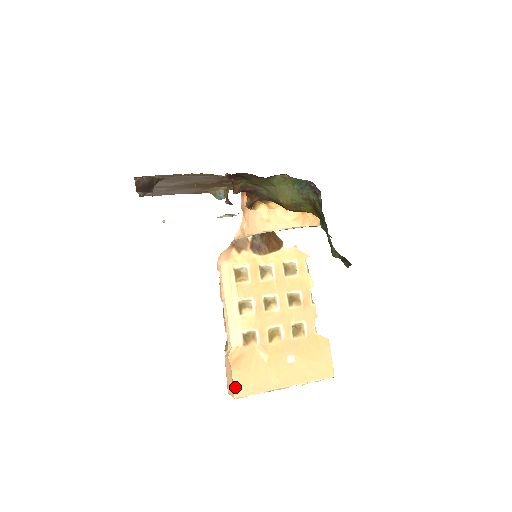
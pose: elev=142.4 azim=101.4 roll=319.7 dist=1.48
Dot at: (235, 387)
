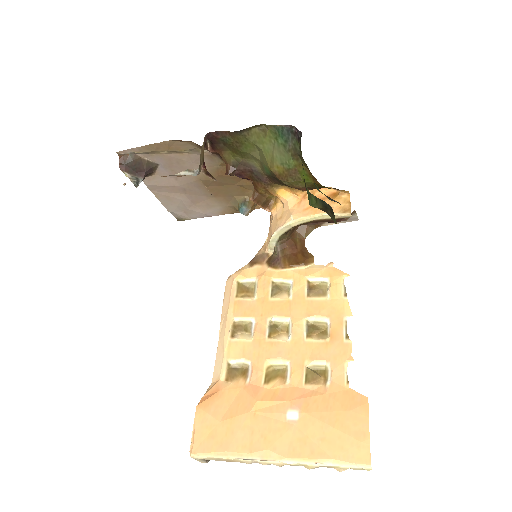
Dot at: (194, 436)
